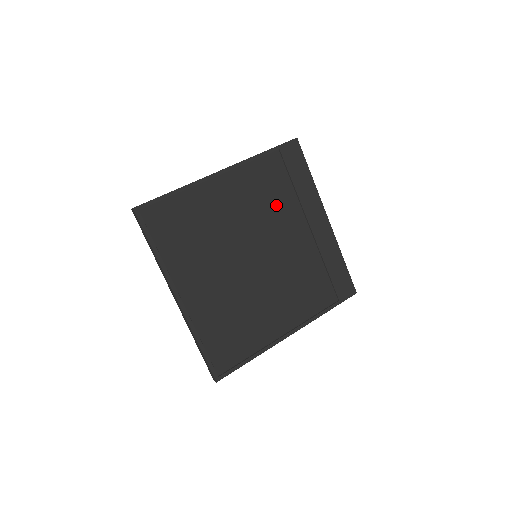
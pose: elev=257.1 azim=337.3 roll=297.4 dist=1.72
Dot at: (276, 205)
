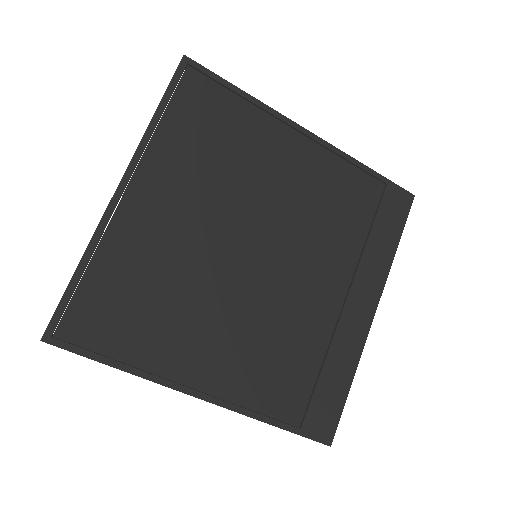
Dot at: (331, 231)
